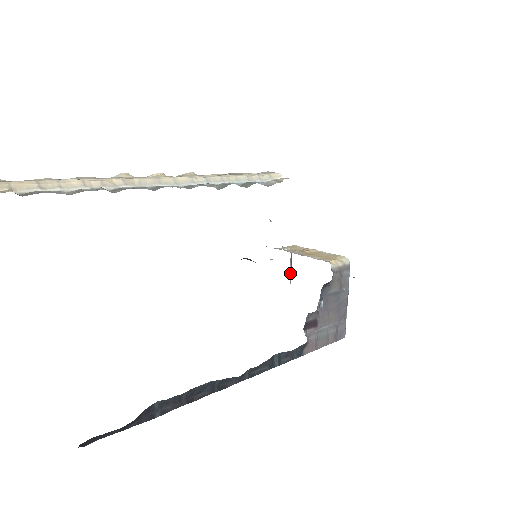
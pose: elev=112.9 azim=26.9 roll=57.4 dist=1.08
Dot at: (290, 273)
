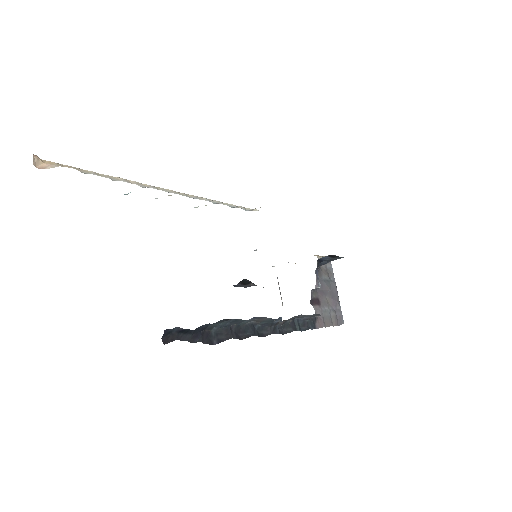
Dot at: occluded
